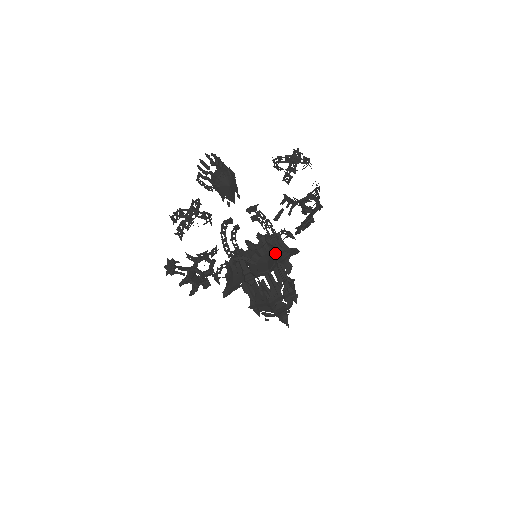
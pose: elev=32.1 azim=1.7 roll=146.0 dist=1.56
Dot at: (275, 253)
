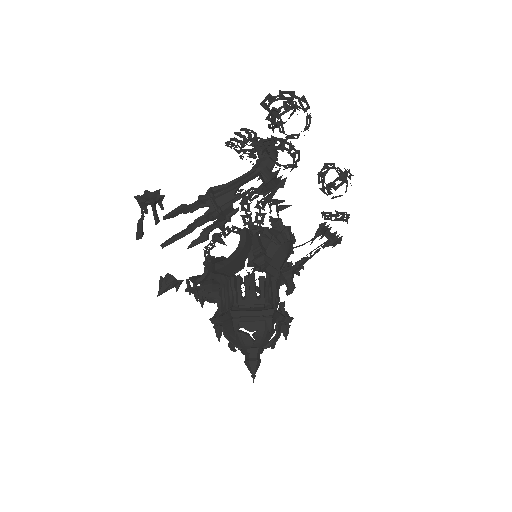
Dot at: occluded
